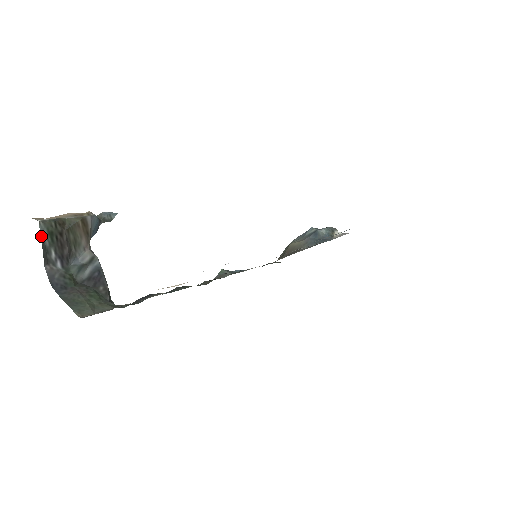
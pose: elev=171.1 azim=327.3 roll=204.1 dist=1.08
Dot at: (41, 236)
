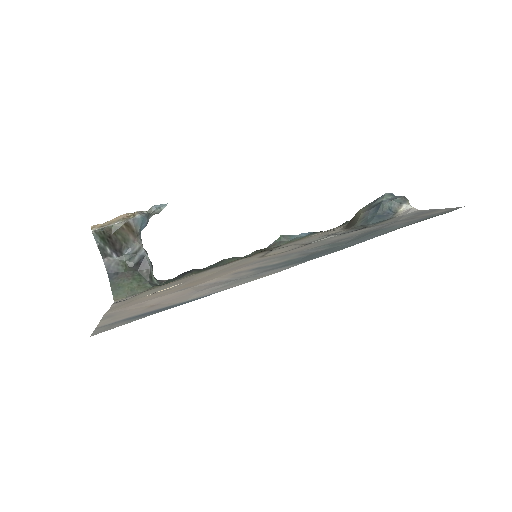
Dot at: (96, 241)
